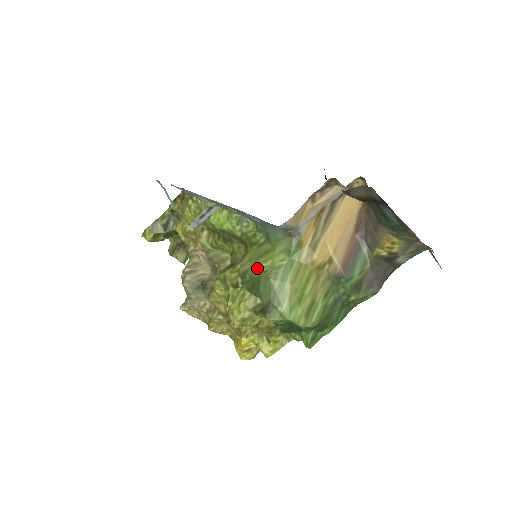
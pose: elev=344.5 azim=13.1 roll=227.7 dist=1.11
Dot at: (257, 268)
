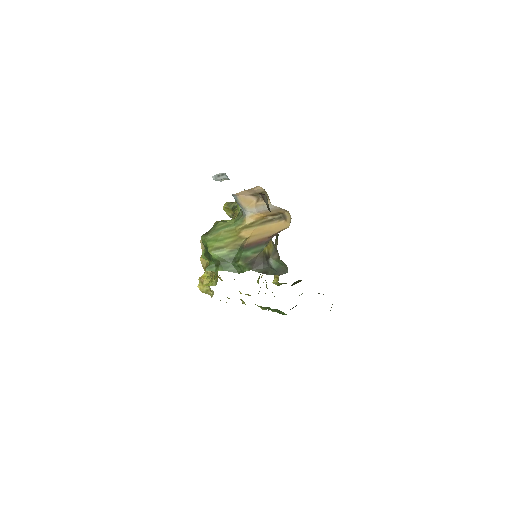
Dot at: occluded
